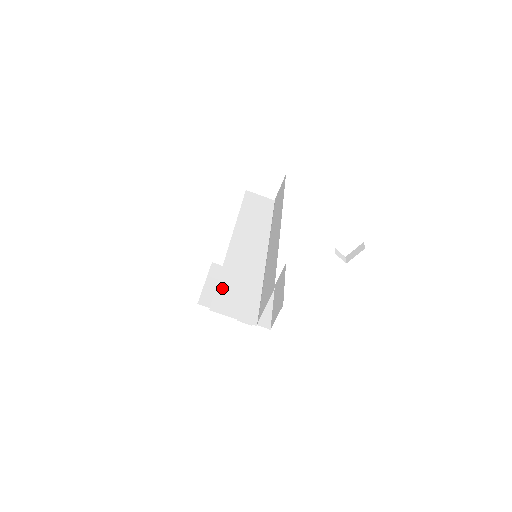
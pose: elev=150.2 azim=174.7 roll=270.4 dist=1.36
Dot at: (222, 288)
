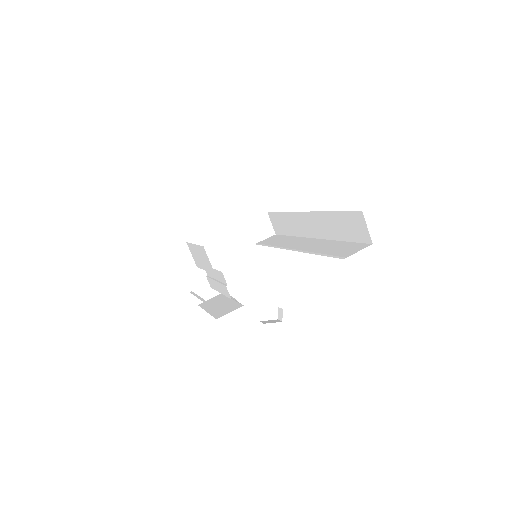
Dot at: occluded
